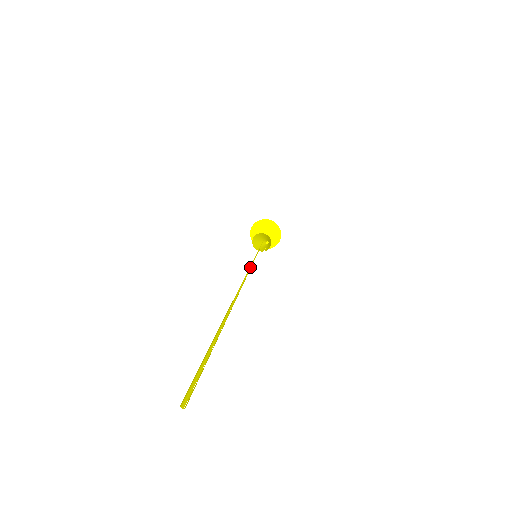
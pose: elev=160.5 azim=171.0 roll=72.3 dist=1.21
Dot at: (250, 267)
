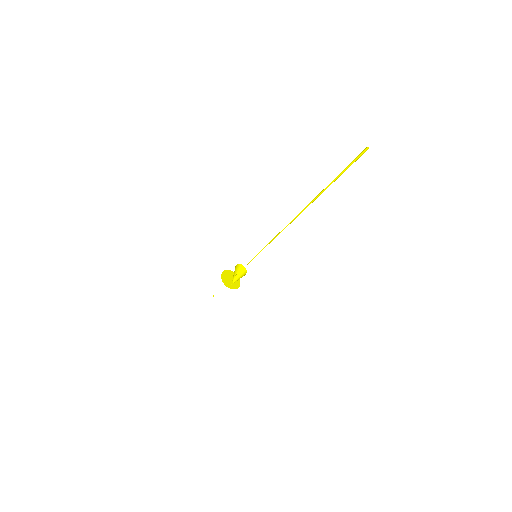
Dot at: occluded
